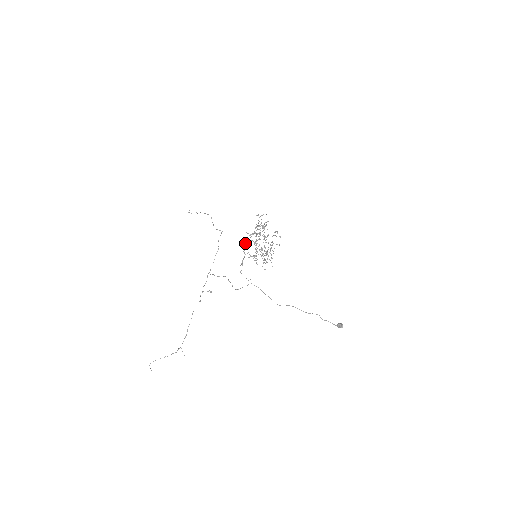
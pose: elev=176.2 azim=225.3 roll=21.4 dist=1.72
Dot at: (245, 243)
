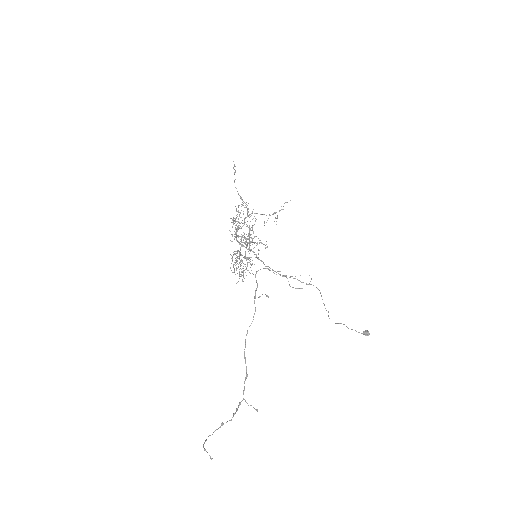
Dot at: (236, 239)
